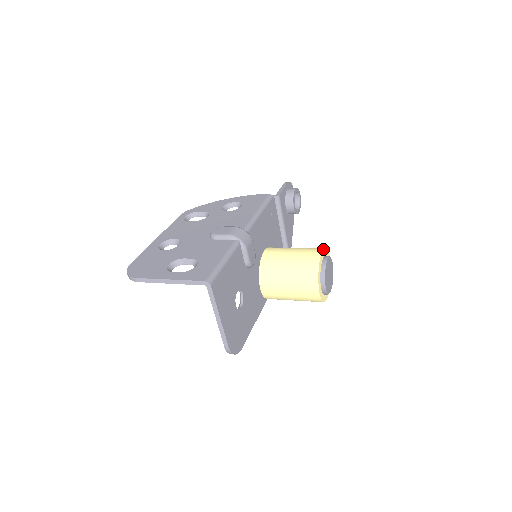
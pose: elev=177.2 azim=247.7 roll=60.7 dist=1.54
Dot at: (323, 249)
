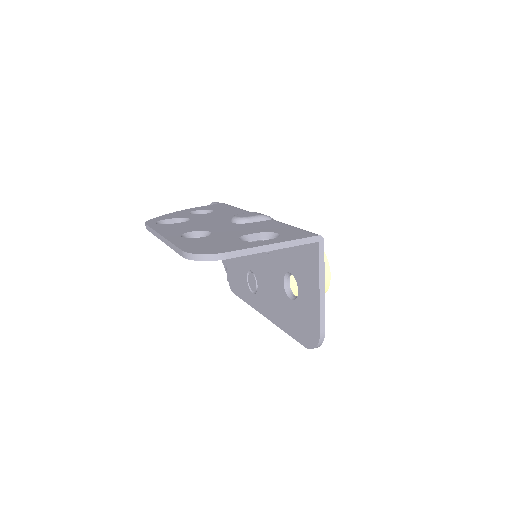
Dot at: occluded
